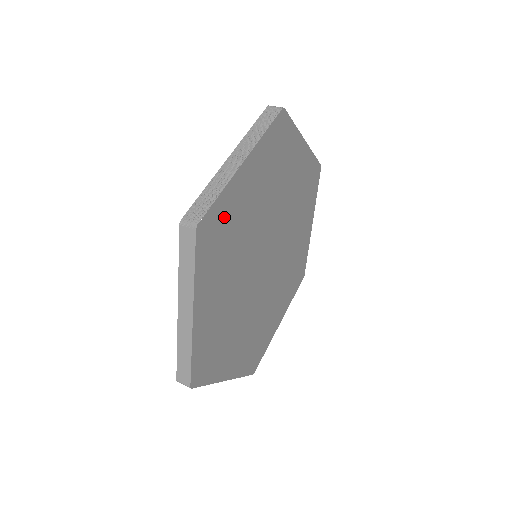
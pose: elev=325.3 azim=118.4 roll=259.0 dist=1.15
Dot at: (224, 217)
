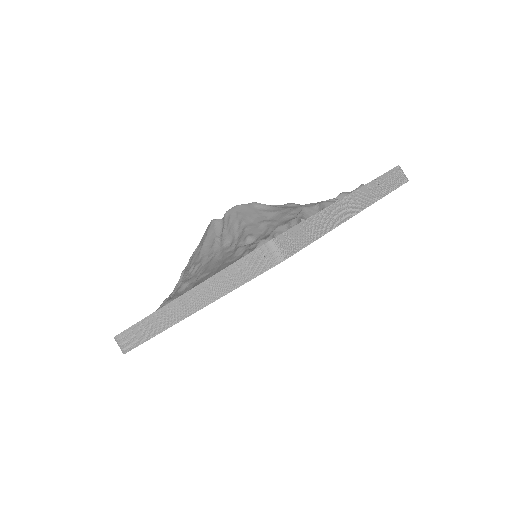
Dot at: occluded
